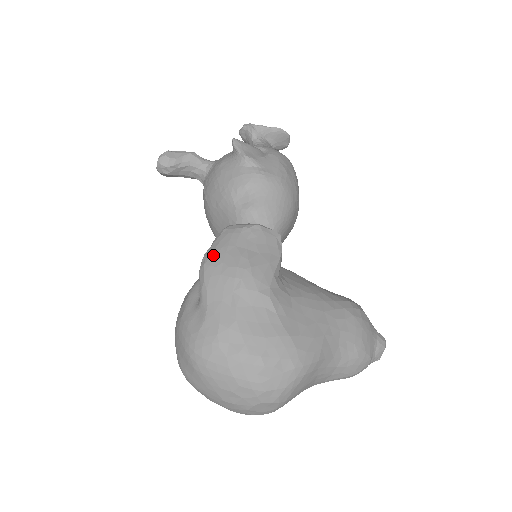
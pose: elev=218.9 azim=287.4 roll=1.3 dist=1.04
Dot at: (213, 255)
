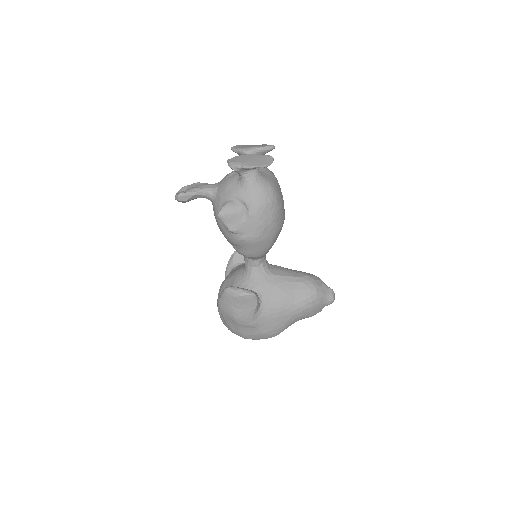
Dot at: (222, 306)
